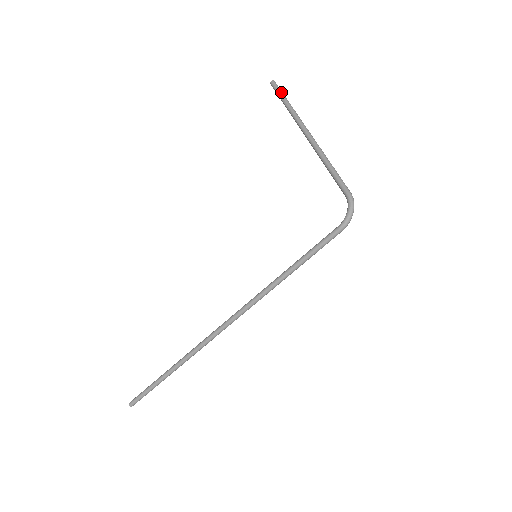
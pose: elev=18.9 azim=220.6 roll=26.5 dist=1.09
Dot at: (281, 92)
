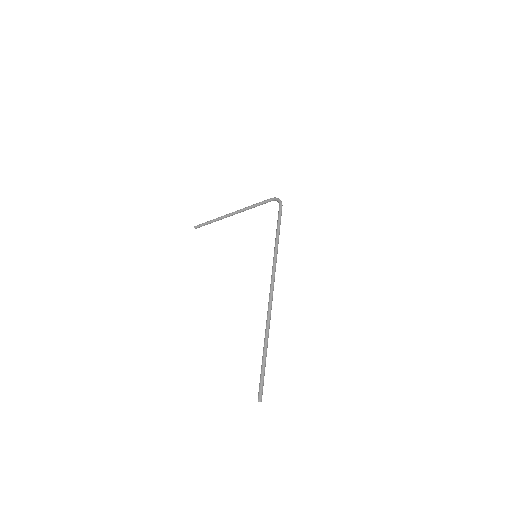
Dot at: (204, 223)
